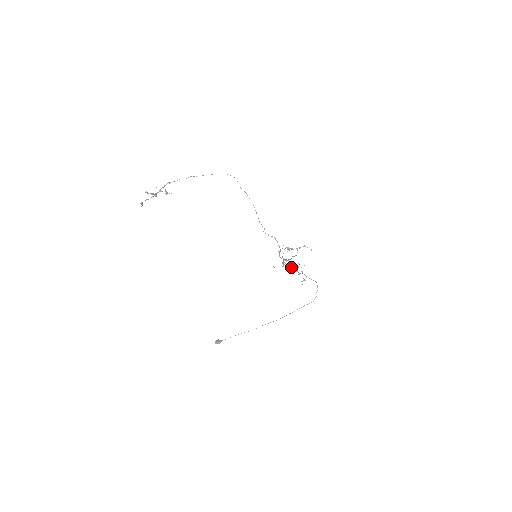
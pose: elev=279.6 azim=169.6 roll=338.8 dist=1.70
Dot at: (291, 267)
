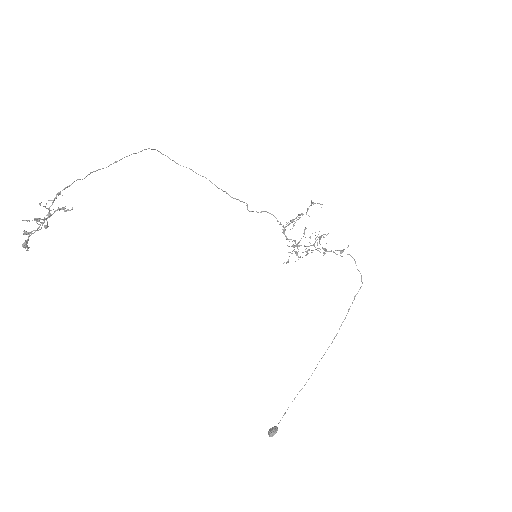
Dot at: (306, 254)
